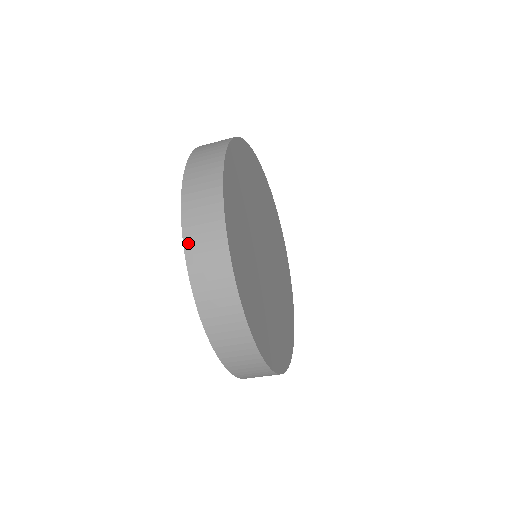
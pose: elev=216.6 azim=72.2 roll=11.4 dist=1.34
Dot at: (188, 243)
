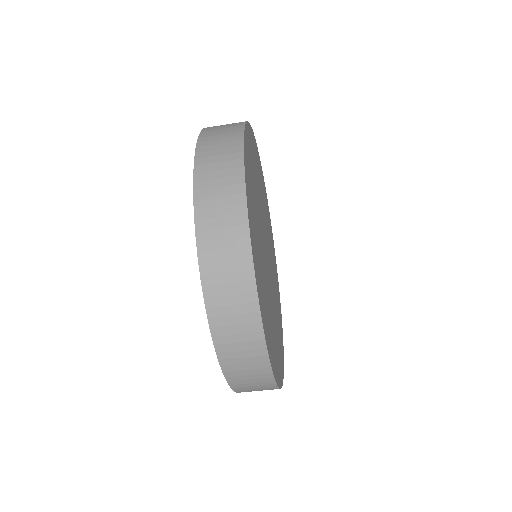
Dot at: (199, 163)
